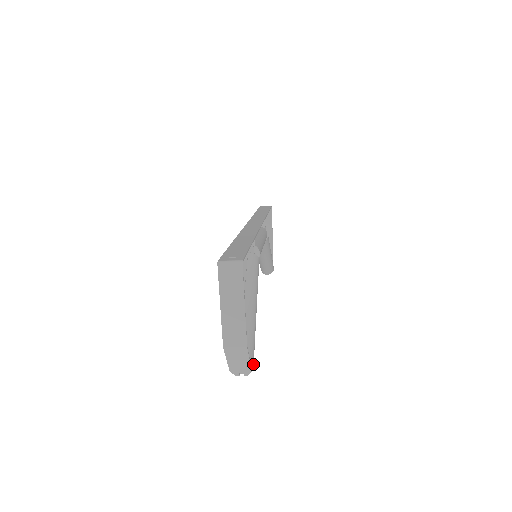
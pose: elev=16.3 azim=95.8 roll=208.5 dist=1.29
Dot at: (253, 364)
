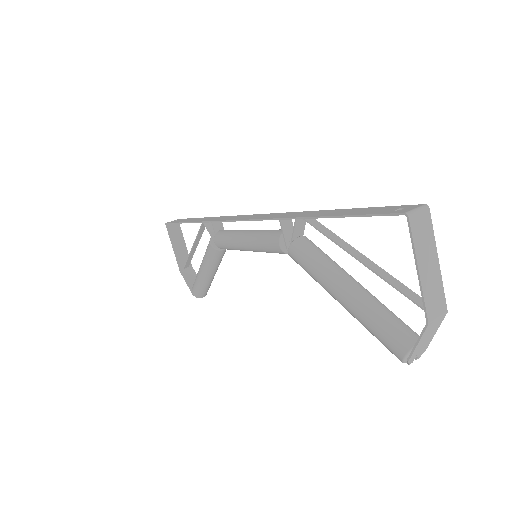
Dot at: occluded
